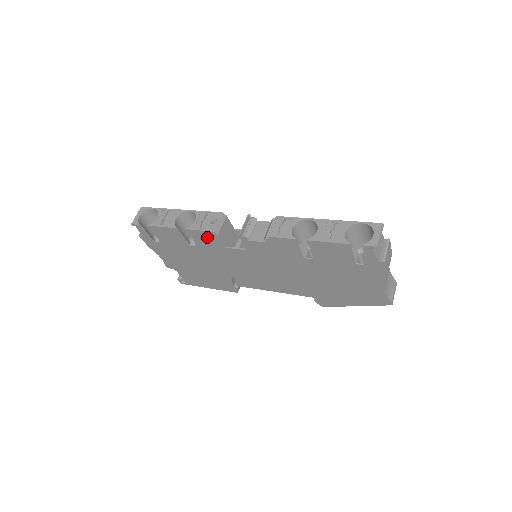
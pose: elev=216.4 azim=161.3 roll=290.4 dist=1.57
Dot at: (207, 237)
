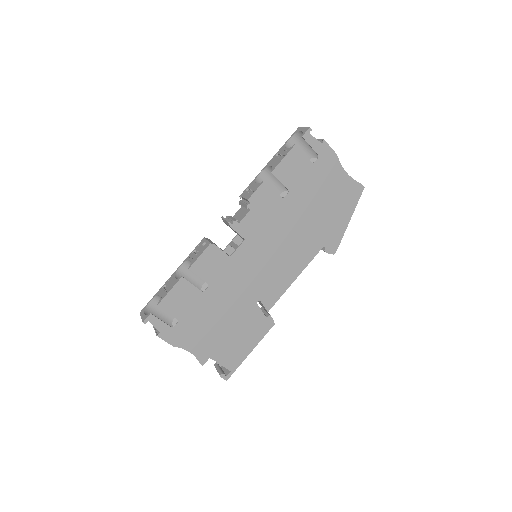
Dot at: (209, 259)
